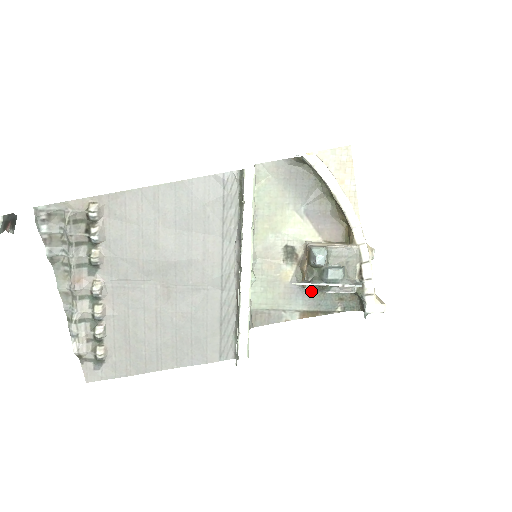
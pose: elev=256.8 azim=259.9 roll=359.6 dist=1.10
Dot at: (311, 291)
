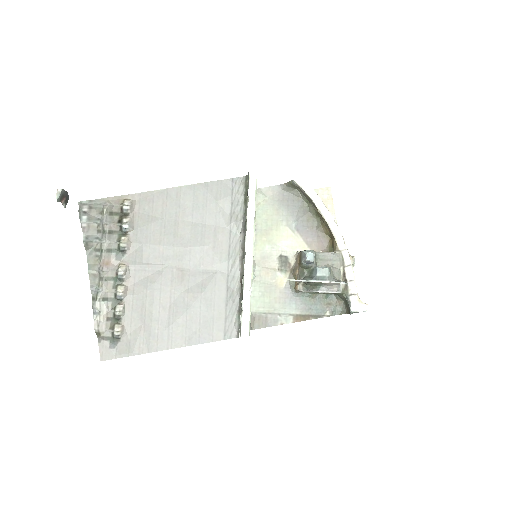
Dot at: (303, 291)
